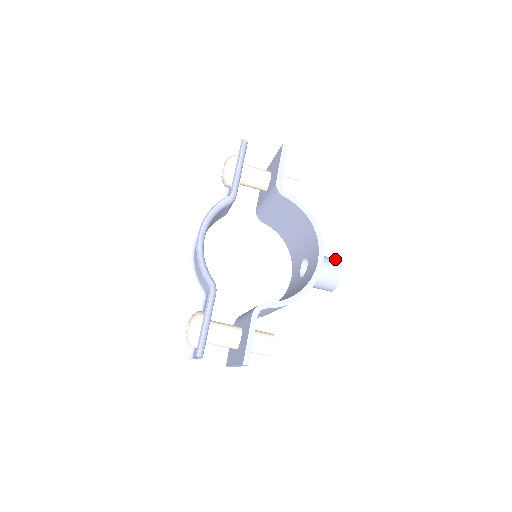
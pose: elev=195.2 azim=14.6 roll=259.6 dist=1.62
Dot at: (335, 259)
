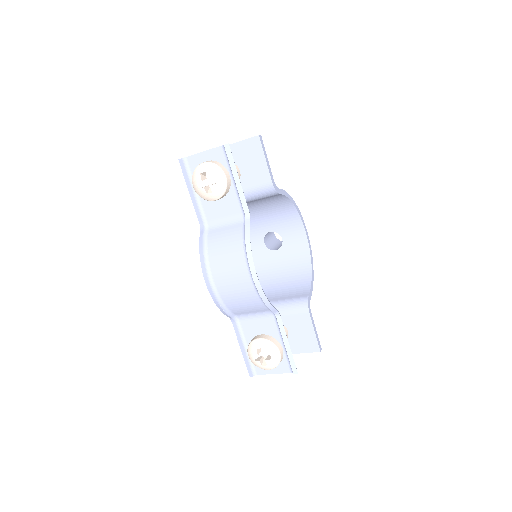
Dot at: occluded
